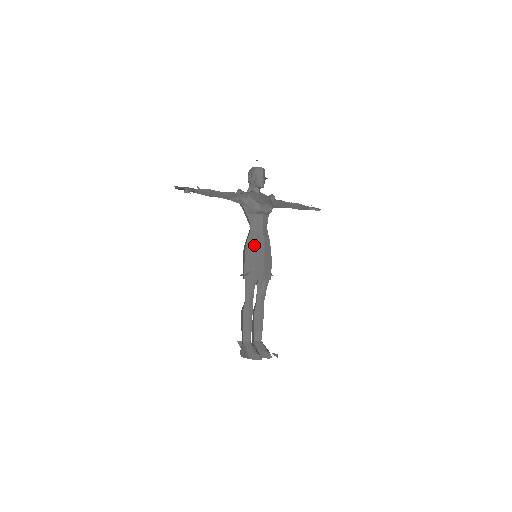
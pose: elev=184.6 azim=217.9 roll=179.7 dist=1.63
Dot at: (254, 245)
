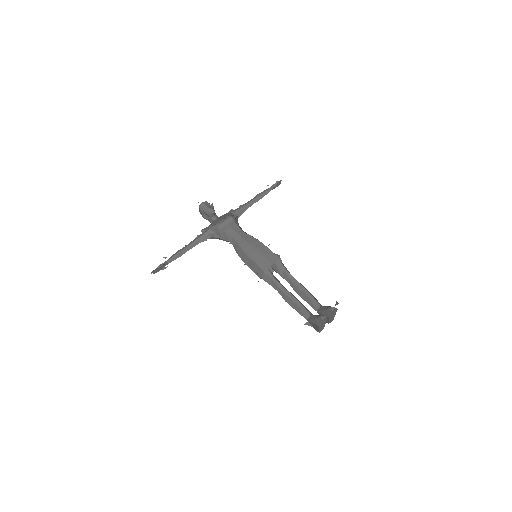
Dot at: (242, 251)
